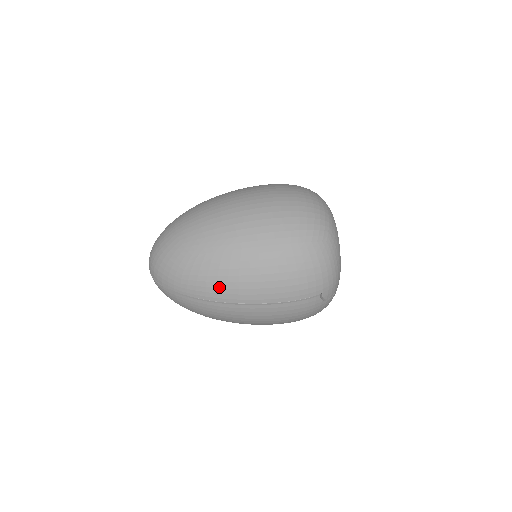
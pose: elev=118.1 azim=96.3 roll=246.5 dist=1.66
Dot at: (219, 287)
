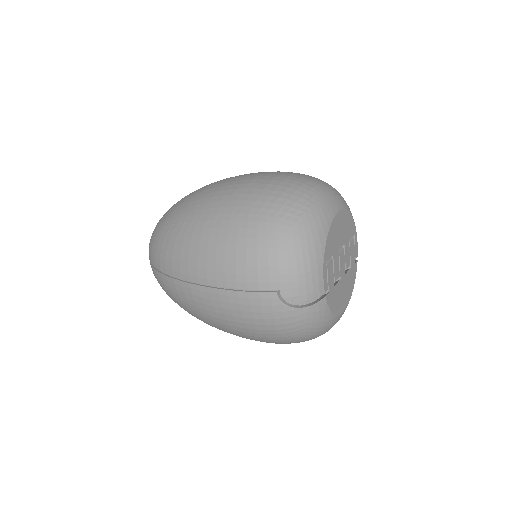
Dot at: (174, 257)
